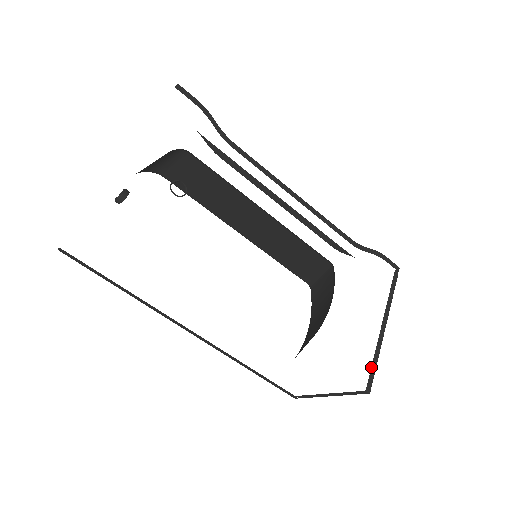
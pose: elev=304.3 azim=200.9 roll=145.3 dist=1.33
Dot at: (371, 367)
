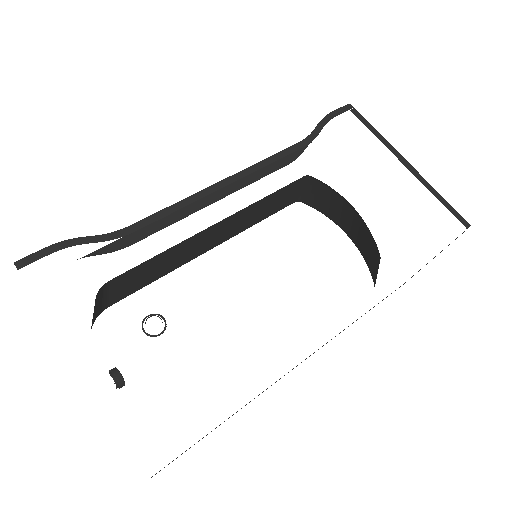
Dot at: occluded
